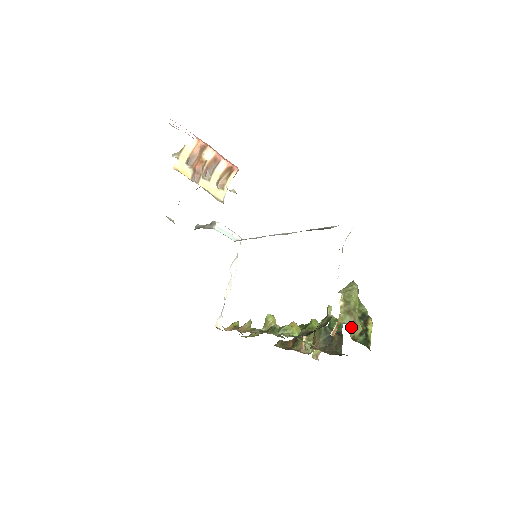
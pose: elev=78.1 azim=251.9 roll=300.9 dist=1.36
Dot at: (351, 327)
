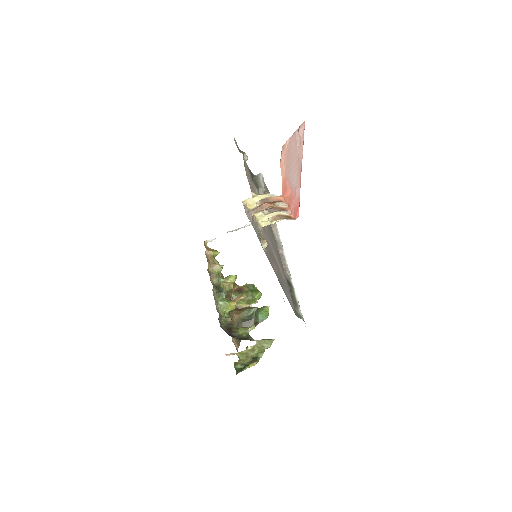
Dot at: (240, 360)
